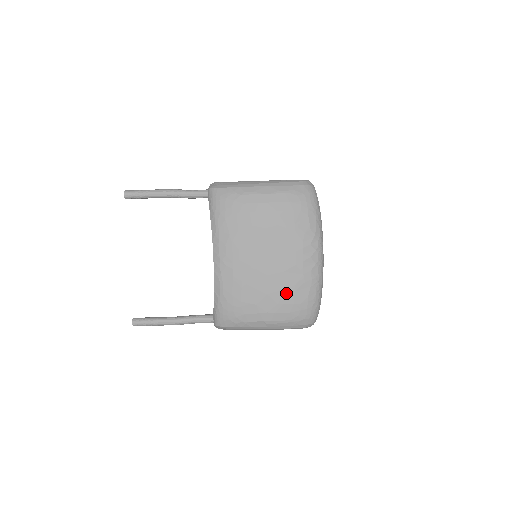
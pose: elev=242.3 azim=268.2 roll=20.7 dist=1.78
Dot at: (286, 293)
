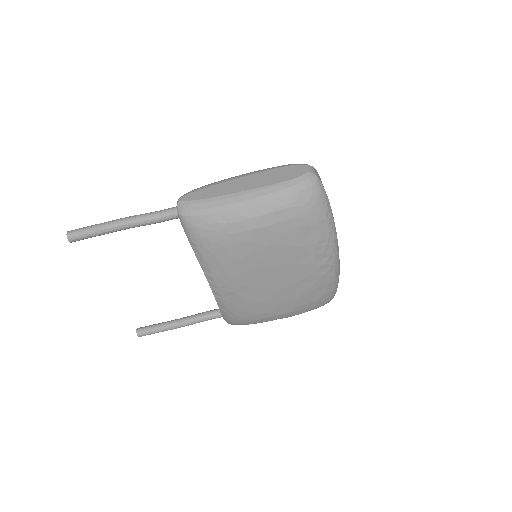
Dot at: (301, 298)
